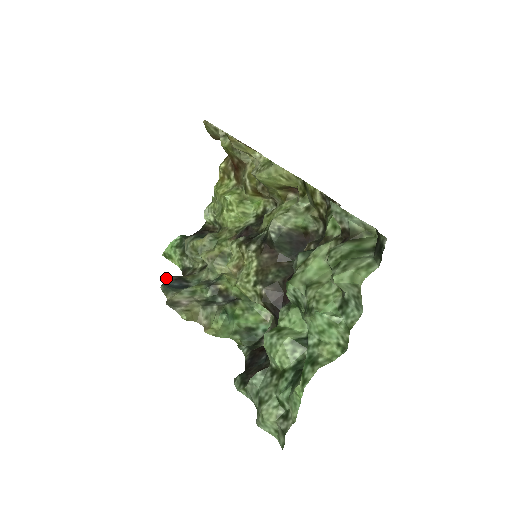
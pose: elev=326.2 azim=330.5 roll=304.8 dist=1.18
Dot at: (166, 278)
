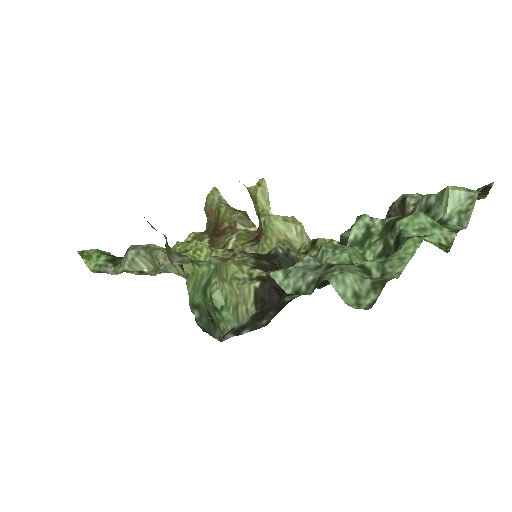
Dot at: occluded
